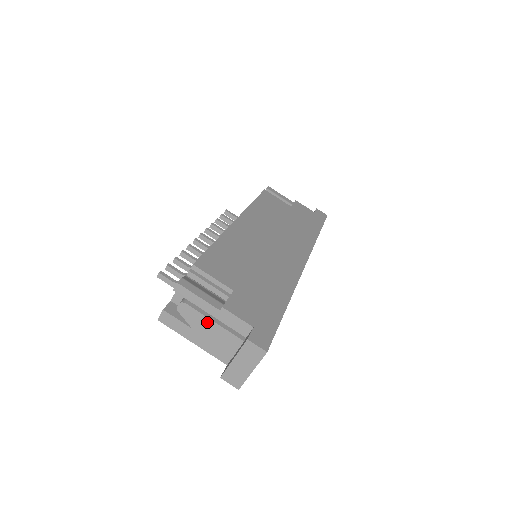
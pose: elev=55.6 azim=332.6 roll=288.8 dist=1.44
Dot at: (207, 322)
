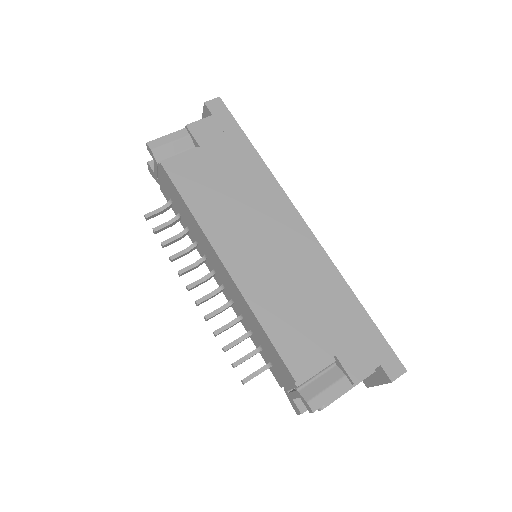
Dot at: occluded
